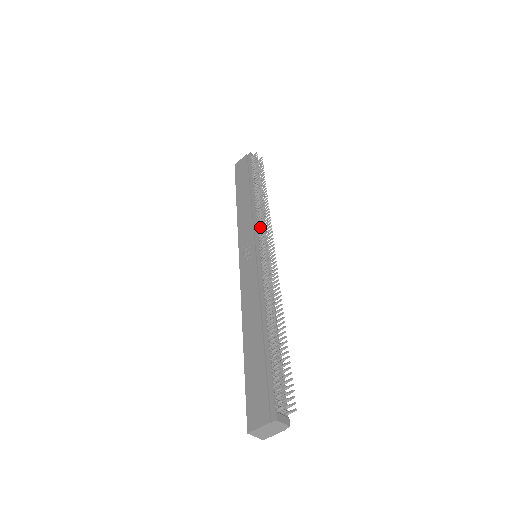
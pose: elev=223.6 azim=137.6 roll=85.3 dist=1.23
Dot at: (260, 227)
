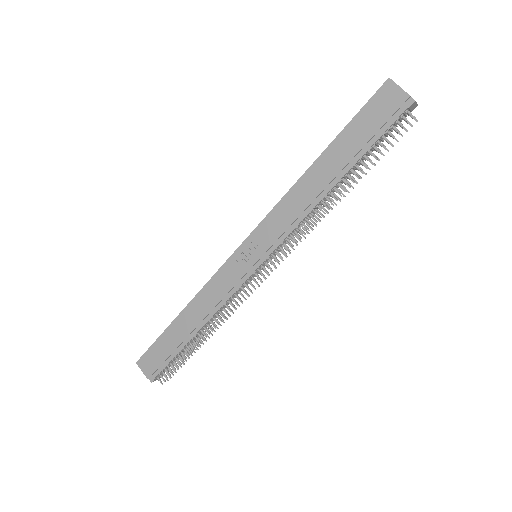
Dot at: (284, 245)
